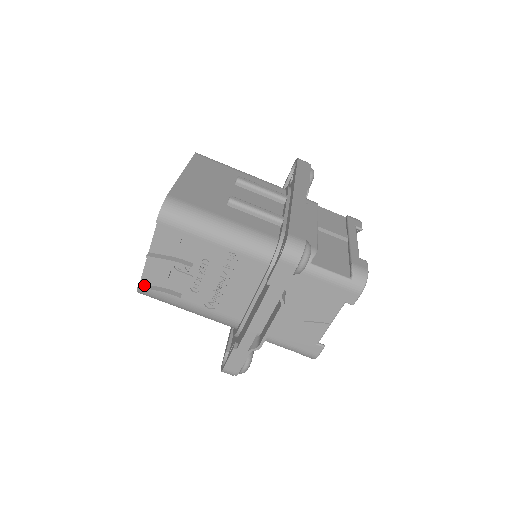
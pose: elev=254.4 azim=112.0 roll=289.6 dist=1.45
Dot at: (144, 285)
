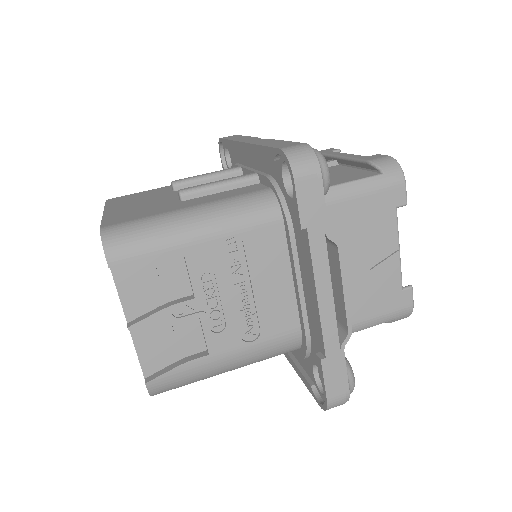
Dot at: (152, 376)
